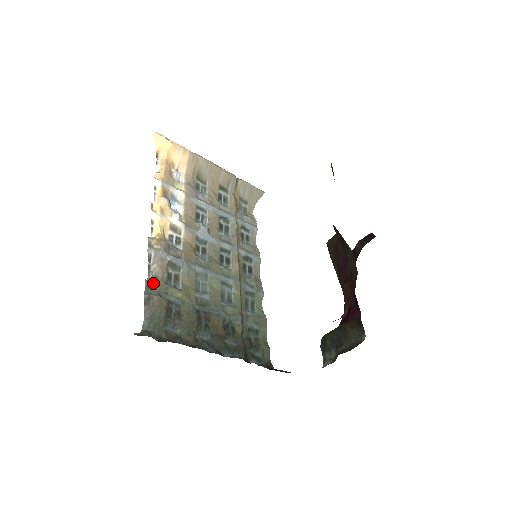
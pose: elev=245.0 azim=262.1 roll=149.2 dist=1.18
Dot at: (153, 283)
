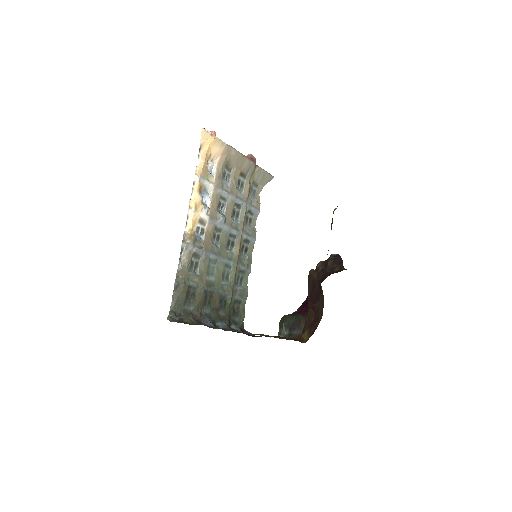
Dot at: (181, 272)
